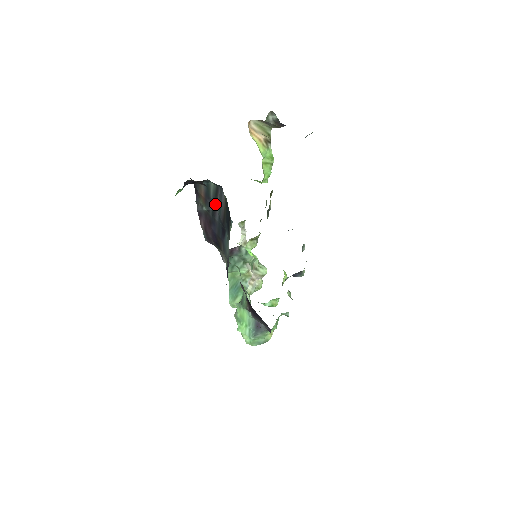
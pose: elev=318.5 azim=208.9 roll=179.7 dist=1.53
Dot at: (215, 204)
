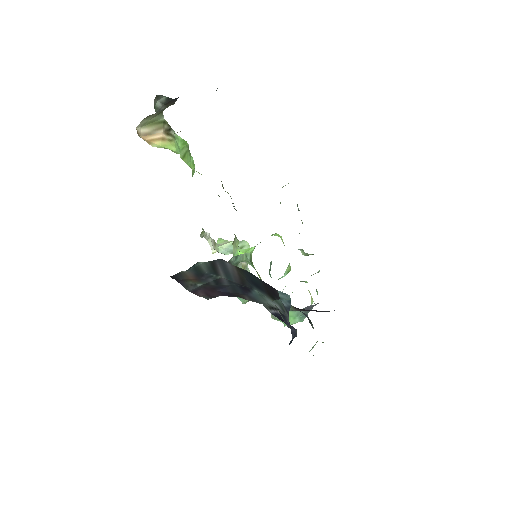
Dot at: (216, 275)
